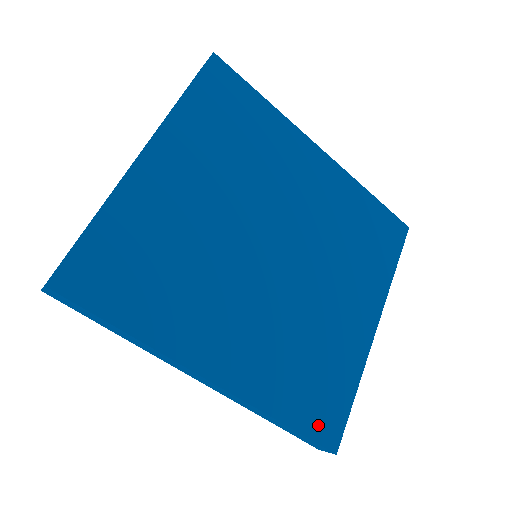
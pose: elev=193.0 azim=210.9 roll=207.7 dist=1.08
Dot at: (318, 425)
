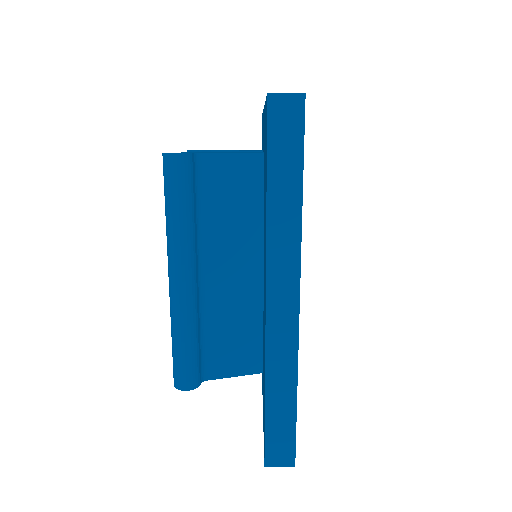
Dot at: occluded
